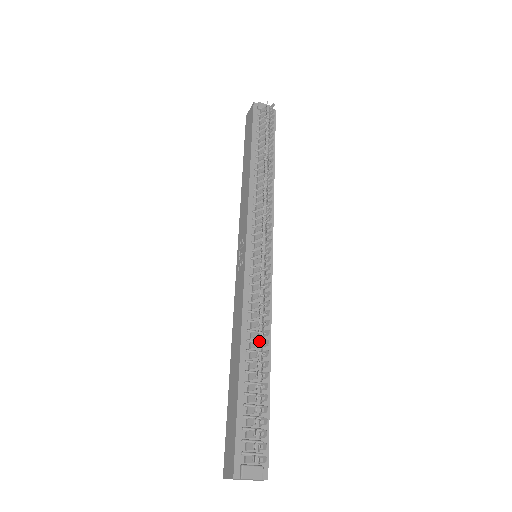
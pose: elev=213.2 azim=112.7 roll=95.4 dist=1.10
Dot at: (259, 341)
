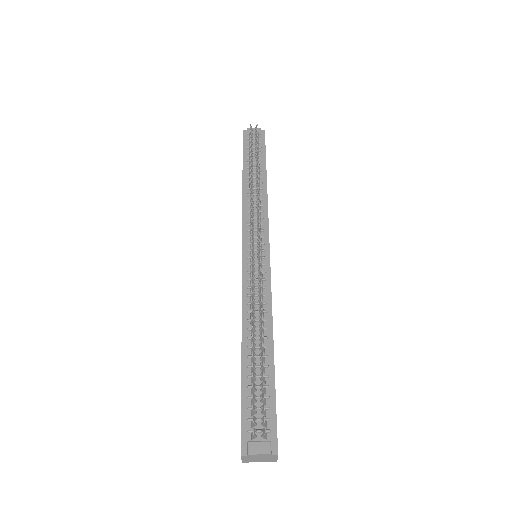
Dot at: (252, 325)
